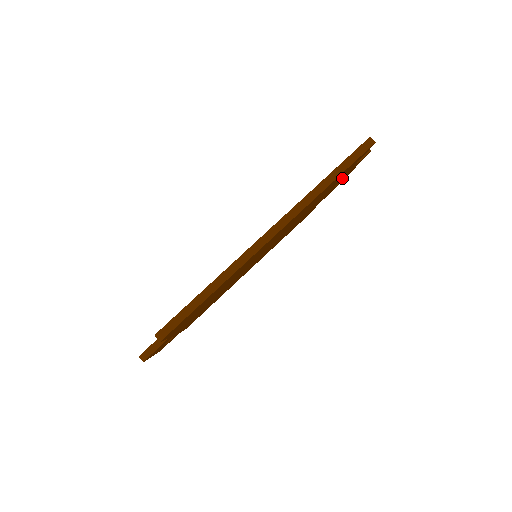
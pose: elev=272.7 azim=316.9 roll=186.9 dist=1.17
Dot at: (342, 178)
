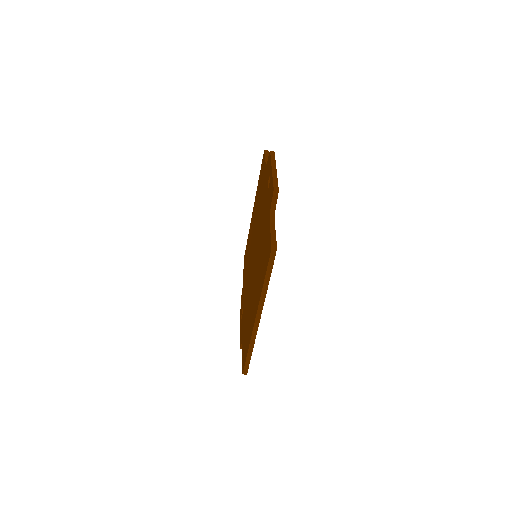
Dot at: occluded
